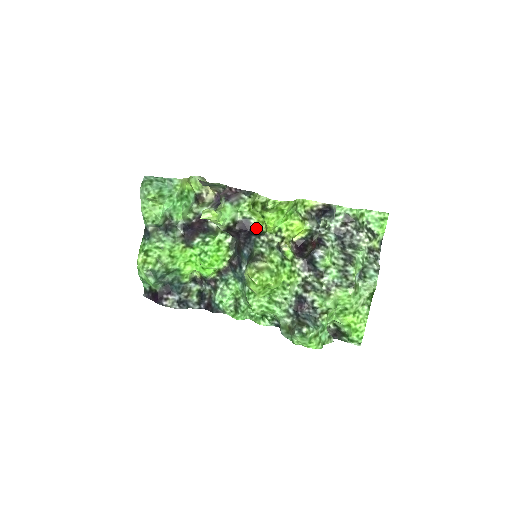
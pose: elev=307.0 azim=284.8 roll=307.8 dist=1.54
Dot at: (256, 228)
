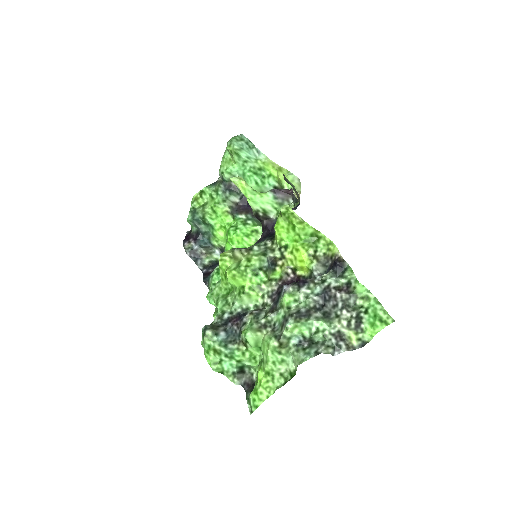
Dot at: occluded
